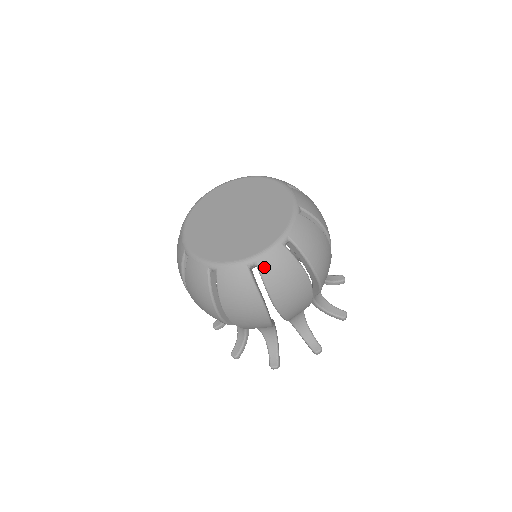
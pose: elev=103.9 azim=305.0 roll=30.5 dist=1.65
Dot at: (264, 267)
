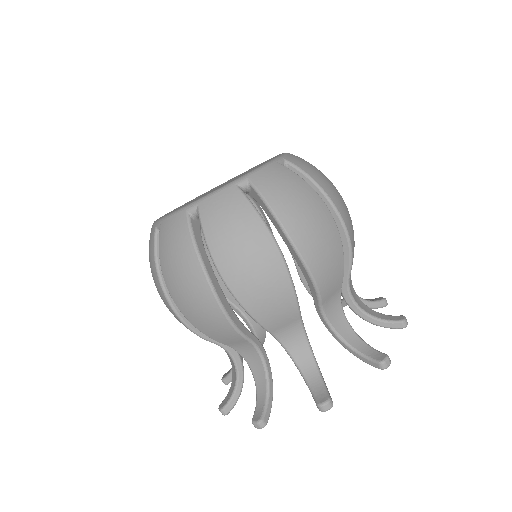
Dot at: (295, 162)
